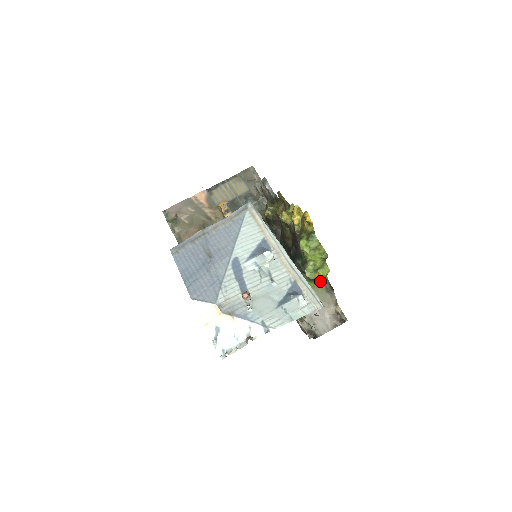
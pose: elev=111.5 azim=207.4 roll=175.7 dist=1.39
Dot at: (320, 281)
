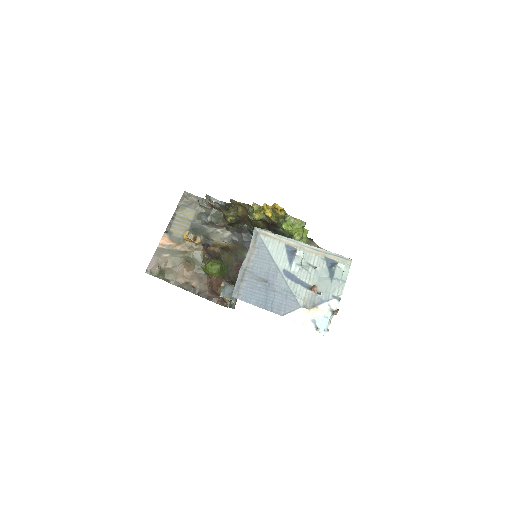
Dot at: occluded
